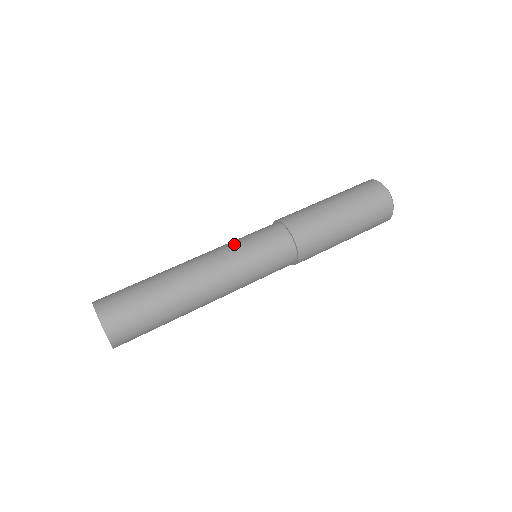
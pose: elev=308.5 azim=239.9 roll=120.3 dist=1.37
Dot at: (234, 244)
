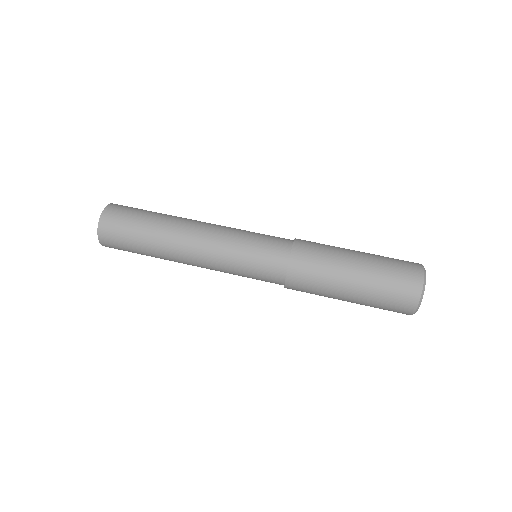
Dot at: (234, 249)
